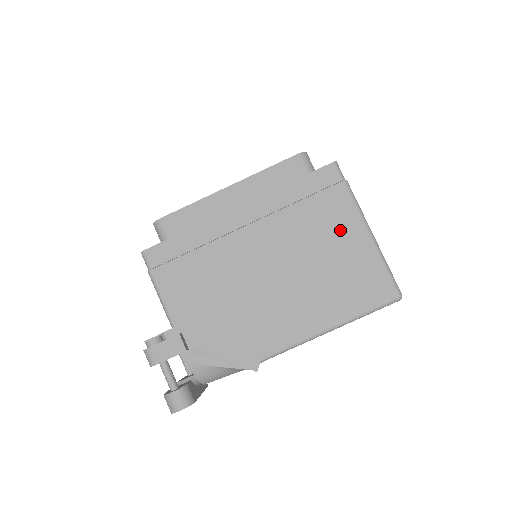
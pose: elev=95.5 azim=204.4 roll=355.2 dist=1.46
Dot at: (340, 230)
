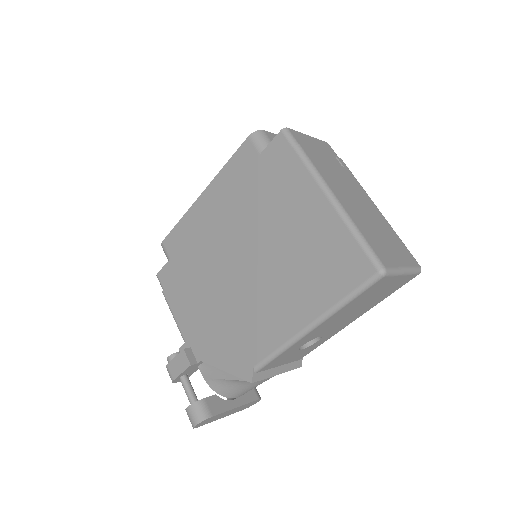
Dot at: (299, 206)
